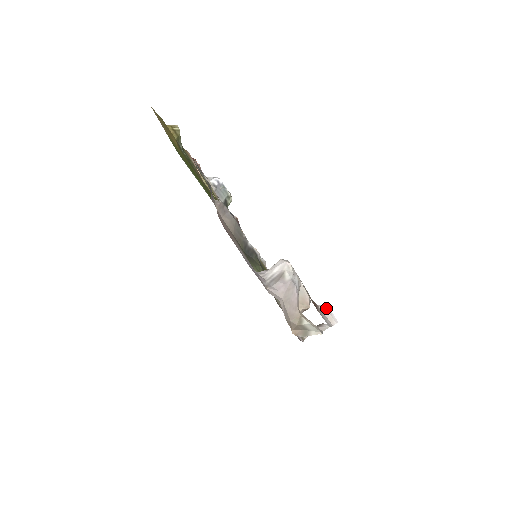
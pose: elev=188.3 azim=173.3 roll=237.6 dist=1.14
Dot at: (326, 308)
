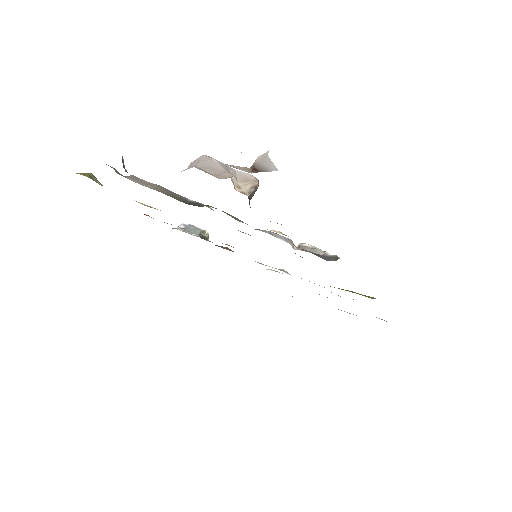
Dot at: (259, 156)
